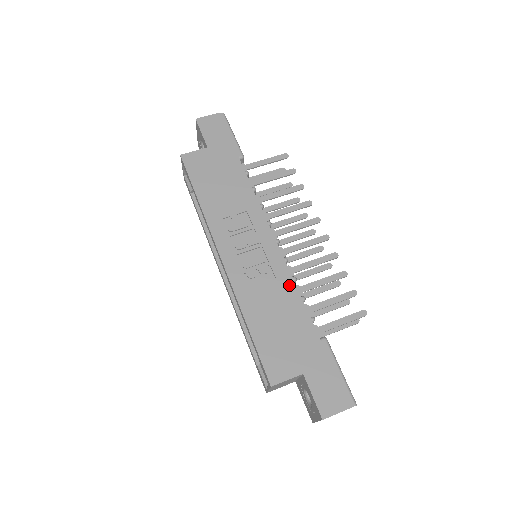
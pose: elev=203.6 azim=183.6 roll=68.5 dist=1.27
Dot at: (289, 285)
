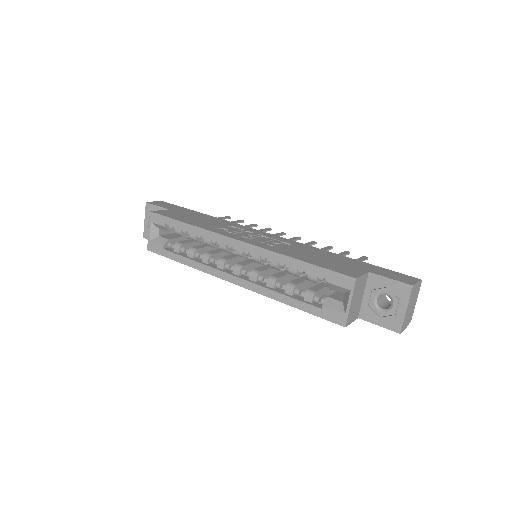
Dot at: (303, 245)
